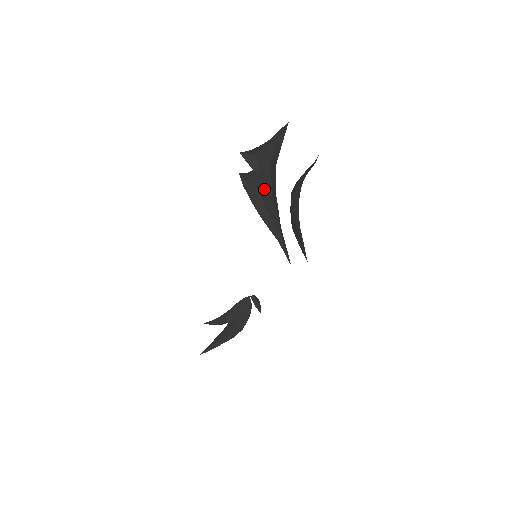
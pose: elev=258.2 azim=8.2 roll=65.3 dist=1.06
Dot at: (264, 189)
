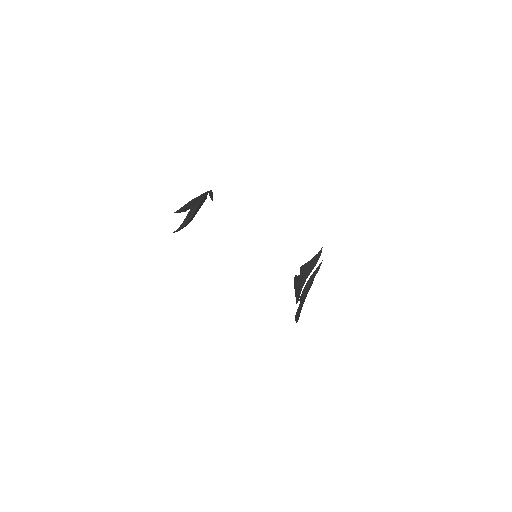
Dot at: occluded
